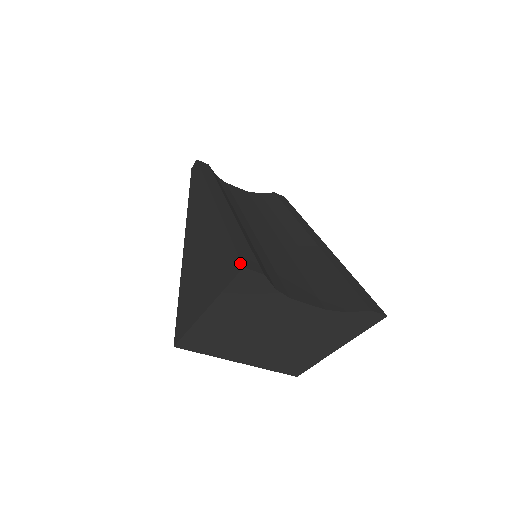
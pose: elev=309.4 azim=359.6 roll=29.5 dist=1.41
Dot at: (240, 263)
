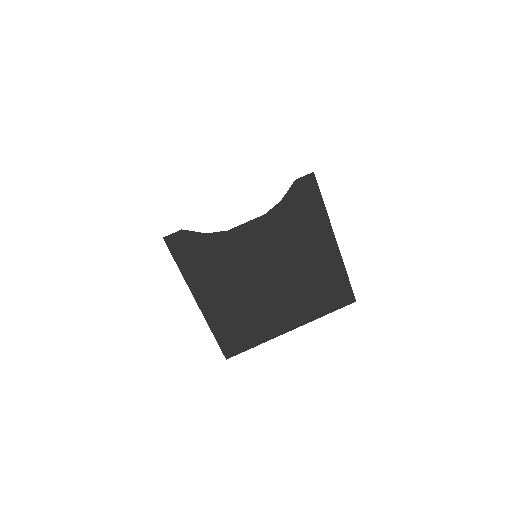
Dot at: occluded
